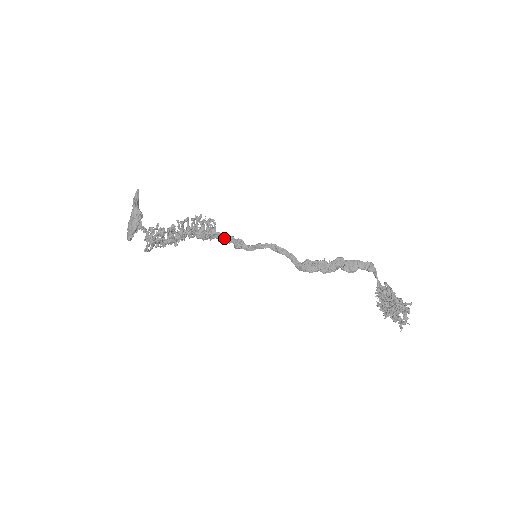
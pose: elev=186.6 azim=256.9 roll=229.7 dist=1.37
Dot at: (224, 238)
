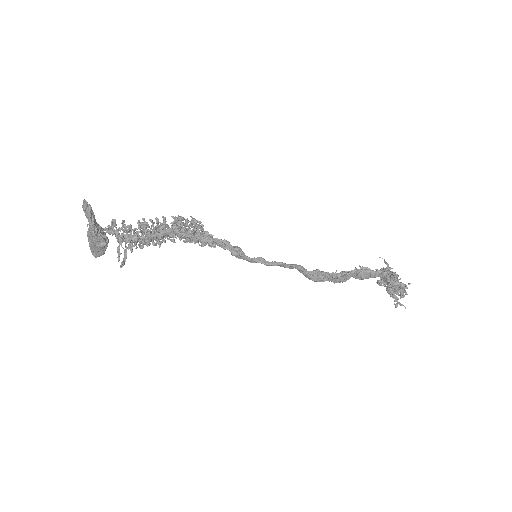
Dot at: (217, 244)
